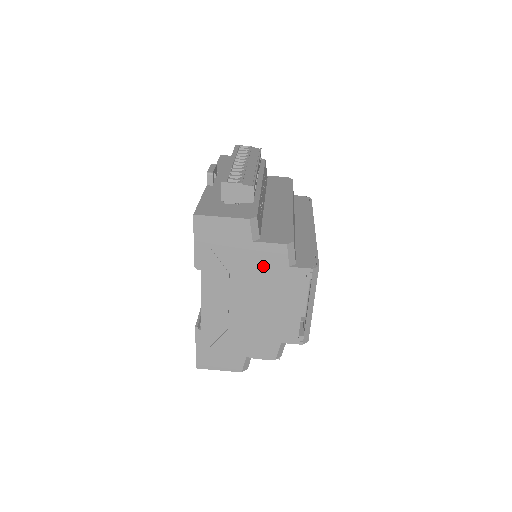
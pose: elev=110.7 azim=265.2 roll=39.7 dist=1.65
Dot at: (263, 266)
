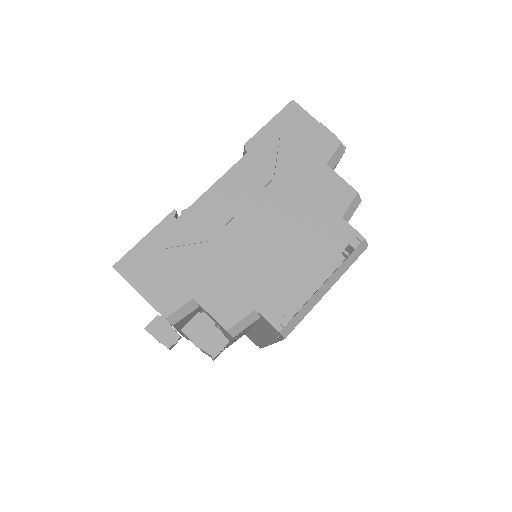
Dot at: (316, 196)
